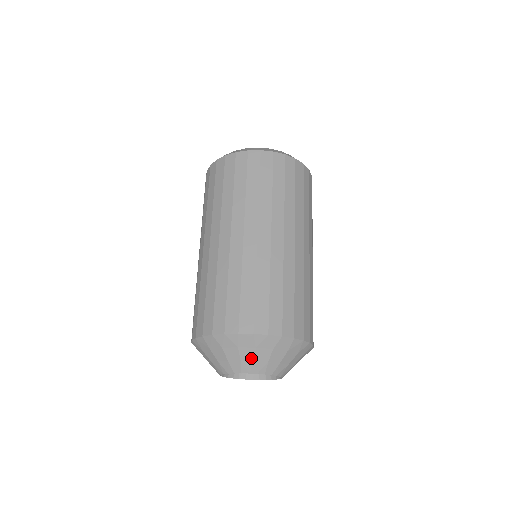
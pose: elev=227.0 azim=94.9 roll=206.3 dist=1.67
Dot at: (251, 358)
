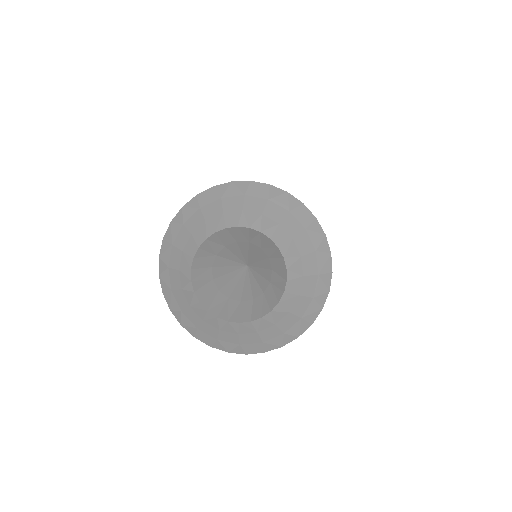
Dot at: (258, 210)
